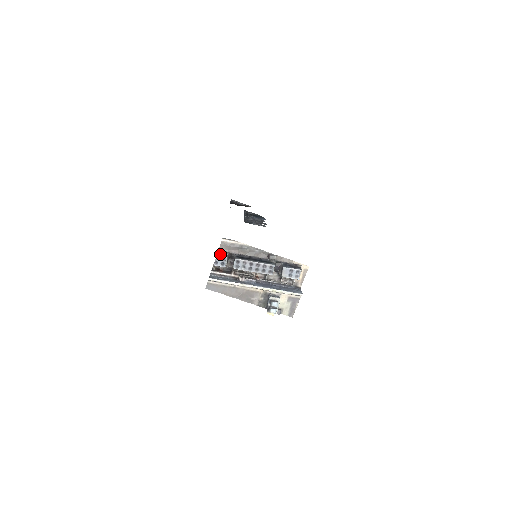
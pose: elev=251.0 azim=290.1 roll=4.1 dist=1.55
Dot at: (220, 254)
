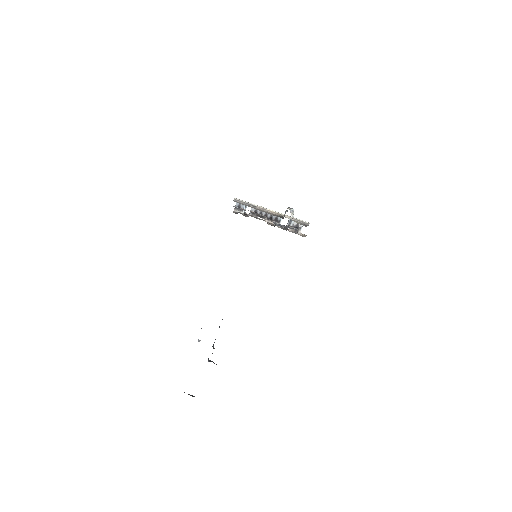
Dot at: occluded
